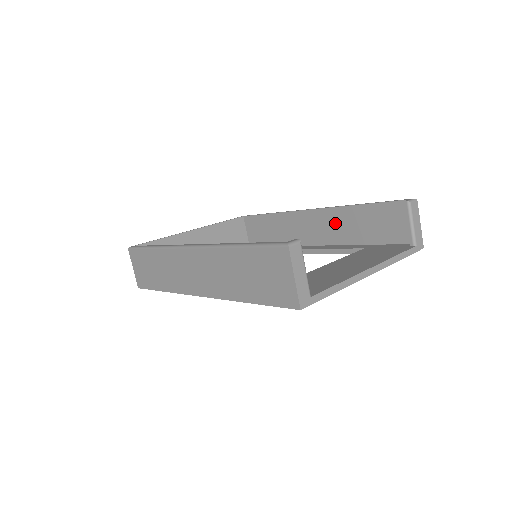
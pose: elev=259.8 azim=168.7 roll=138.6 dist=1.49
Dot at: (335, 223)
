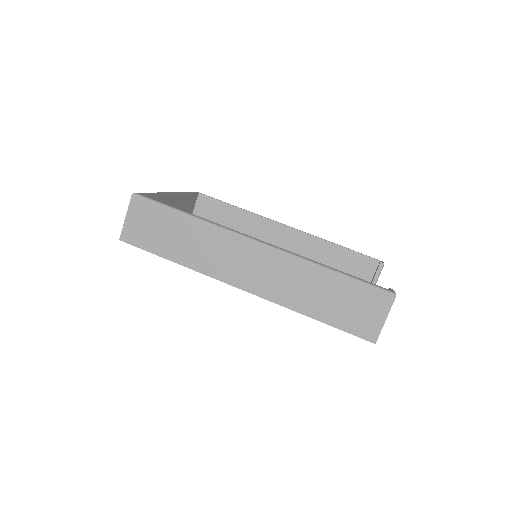
Dot at: (305, 248)
